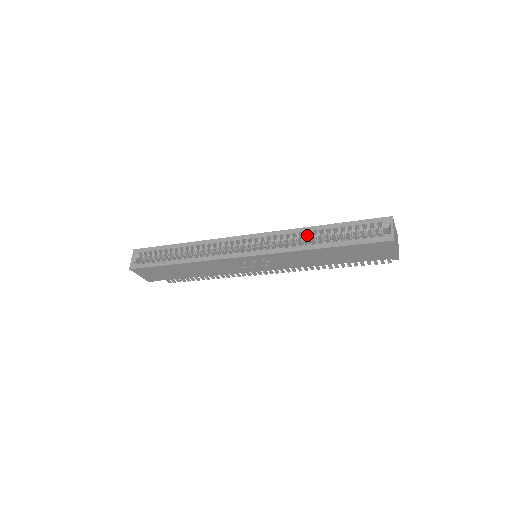
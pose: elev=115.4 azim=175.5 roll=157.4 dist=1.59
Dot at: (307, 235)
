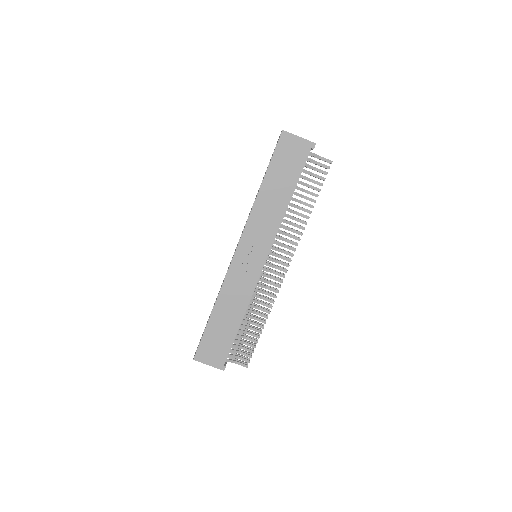
Dot at: occluded
